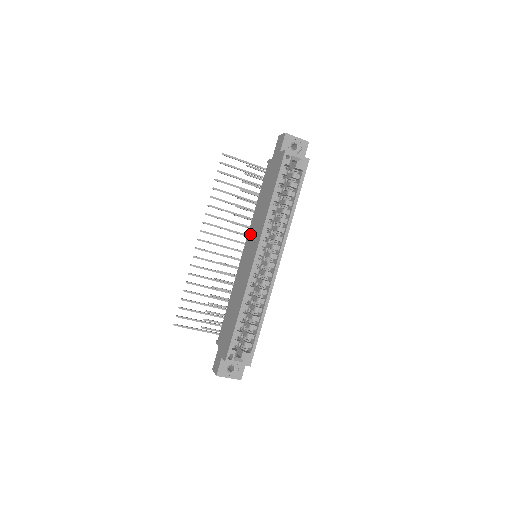
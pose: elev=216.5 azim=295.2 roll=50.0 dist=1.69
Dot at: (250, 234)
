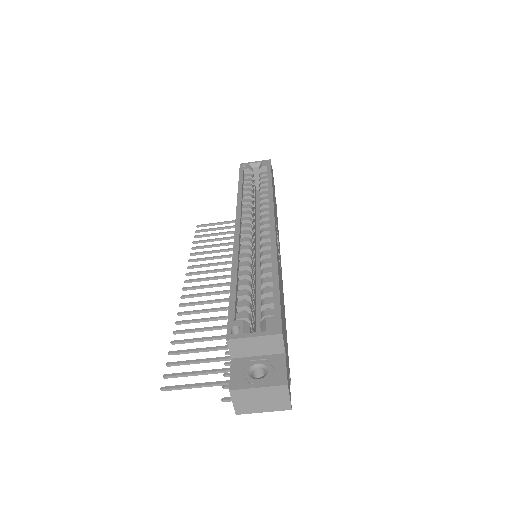
Dot at: occluded
